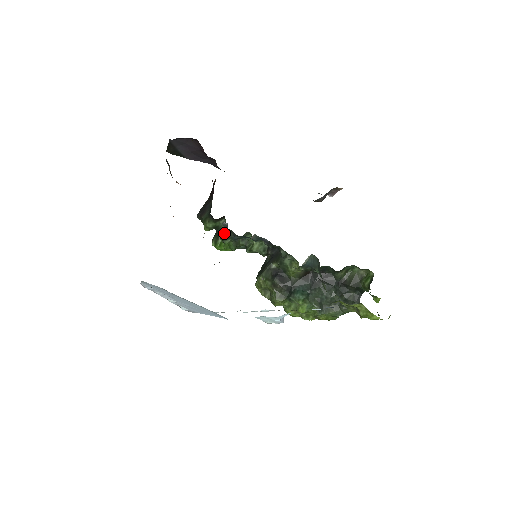
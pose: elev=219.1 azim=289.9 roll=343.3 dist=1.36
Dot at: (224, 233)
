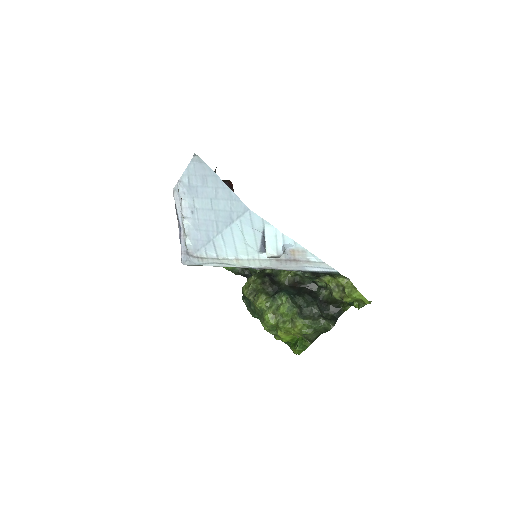
Dot at: occluded
